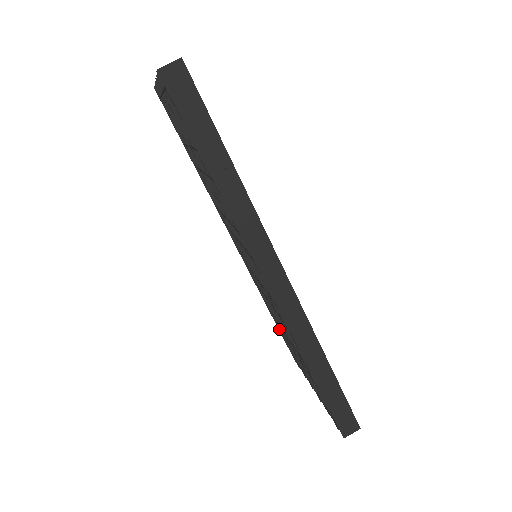
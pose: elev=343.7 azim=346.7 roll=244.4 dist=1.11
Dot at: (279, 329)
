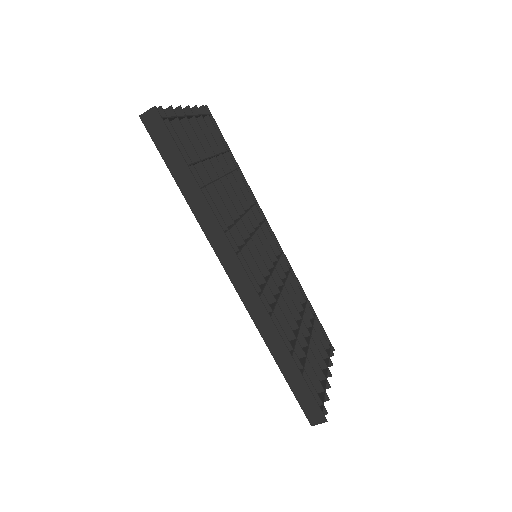
Dot at: occluded
